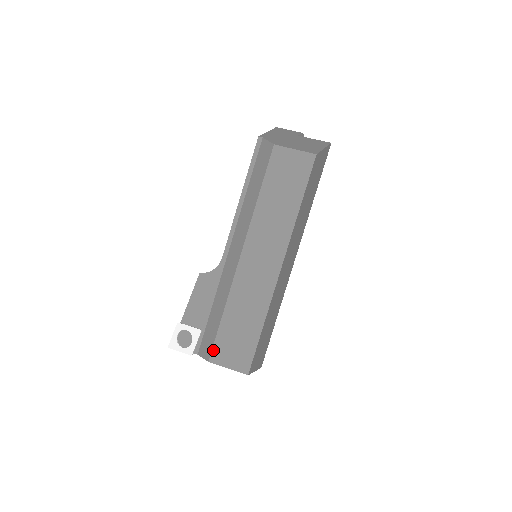
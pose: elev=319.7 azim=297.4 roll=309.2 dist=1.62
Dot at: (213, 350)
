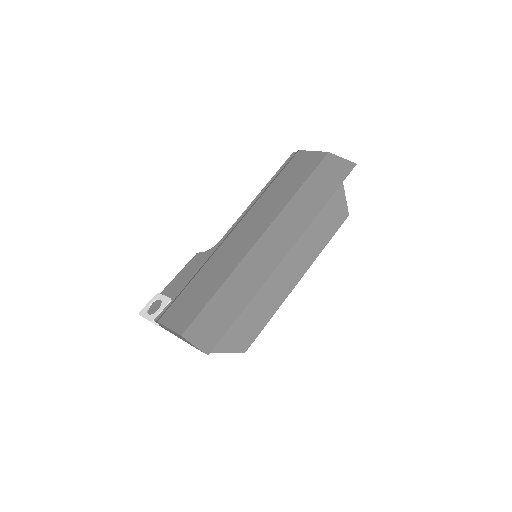
Dot at: (167, 311)
